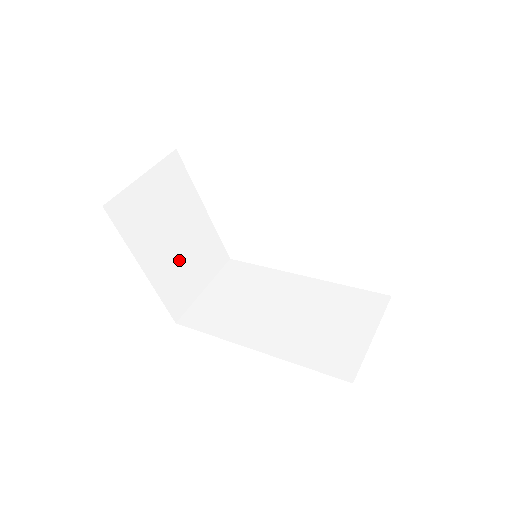
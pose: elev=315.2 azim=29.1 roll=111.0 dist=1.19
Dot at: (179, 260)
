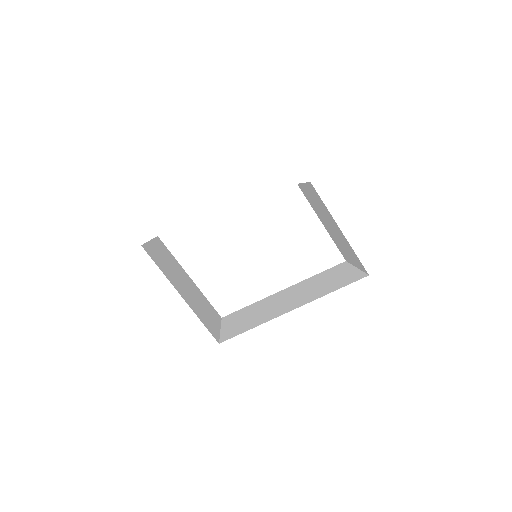
Dot at: (196, 302)
